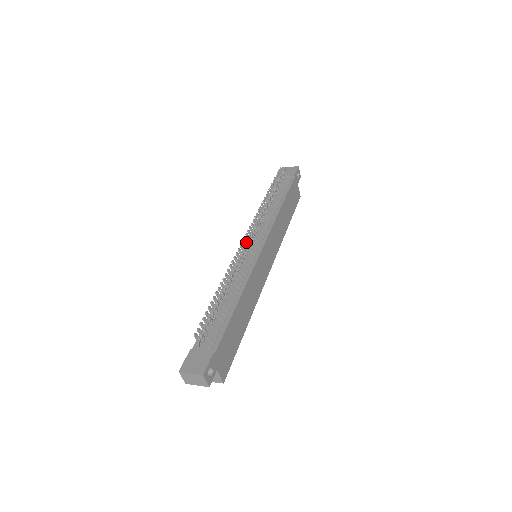
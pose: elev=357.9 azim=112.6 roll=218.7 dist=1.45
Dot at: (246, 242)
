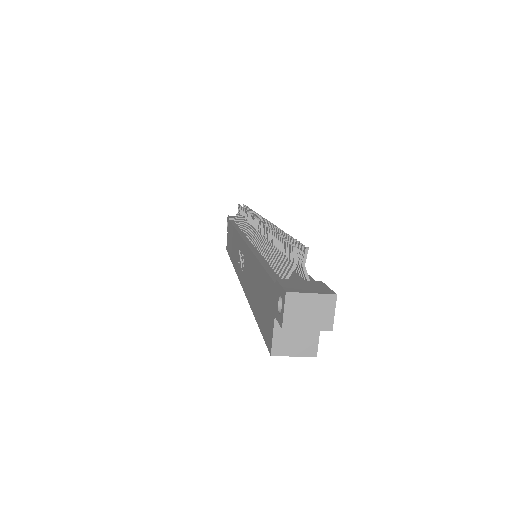
Dot at: occluded
